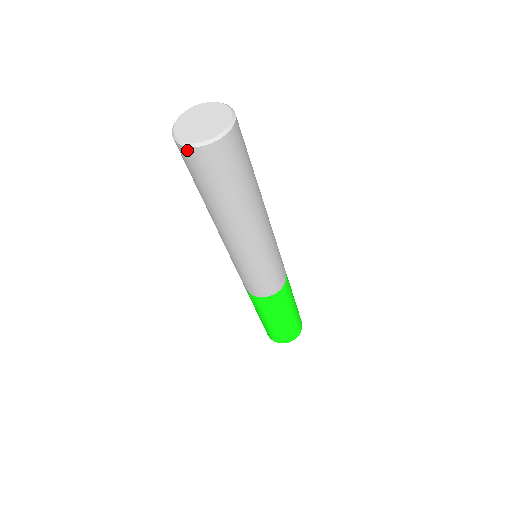
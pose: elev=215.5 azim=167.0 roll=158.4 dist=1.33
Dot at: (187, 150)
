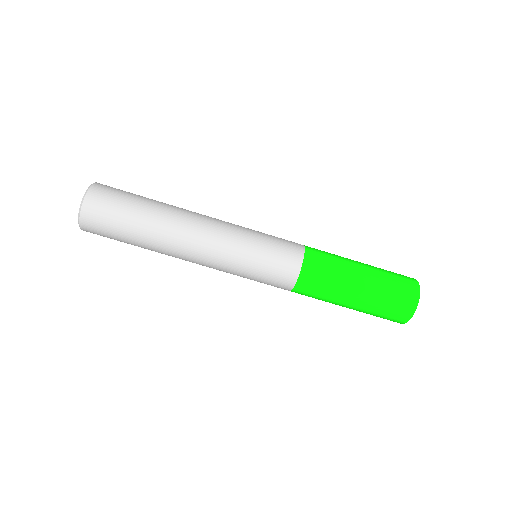
Dot at: (85, 208)
